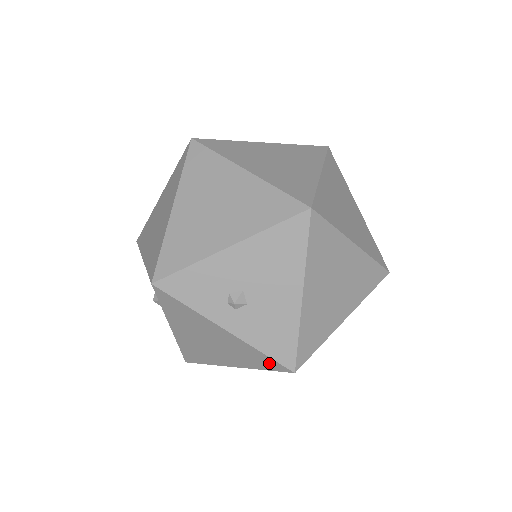
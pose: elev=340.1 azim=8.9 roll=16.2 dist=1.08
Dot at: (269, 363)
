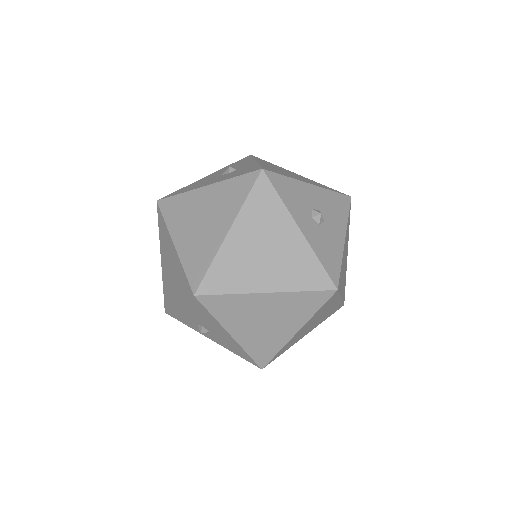
Dot at: occluded
